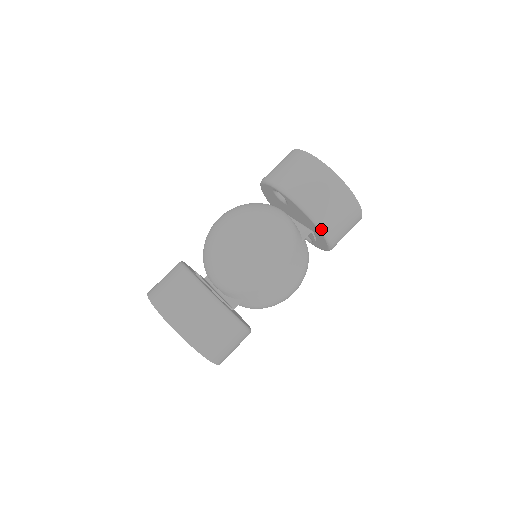
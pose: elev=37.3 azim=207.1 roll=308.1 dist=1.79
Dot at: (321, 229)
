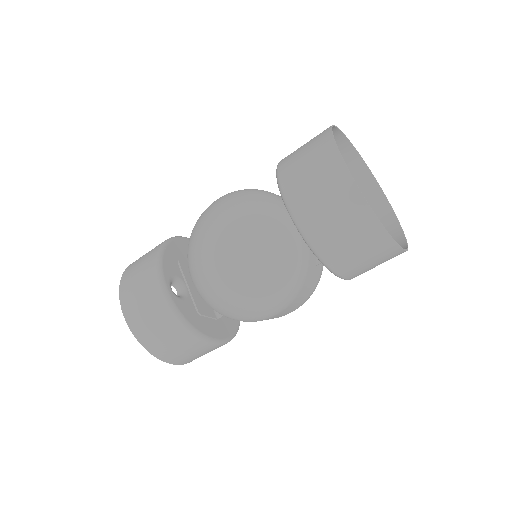
Dot at: occluded
